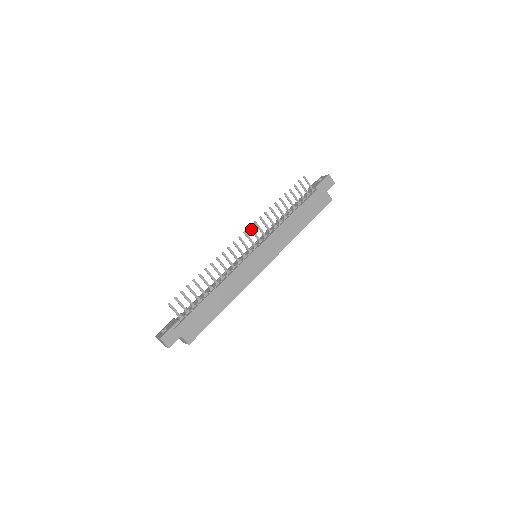
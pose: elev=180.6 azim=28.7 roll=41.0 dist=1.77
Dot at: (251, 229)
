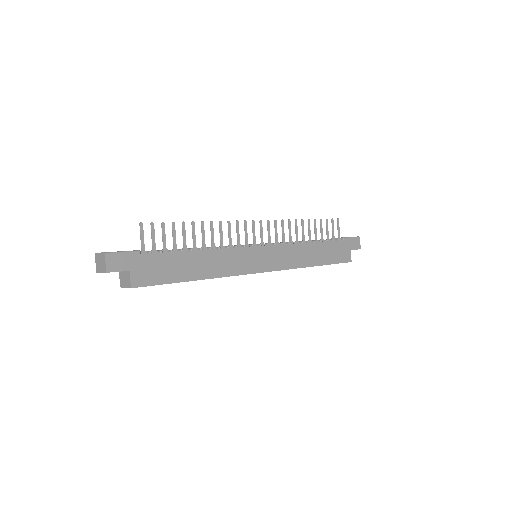
Dot at: (268, 224)
